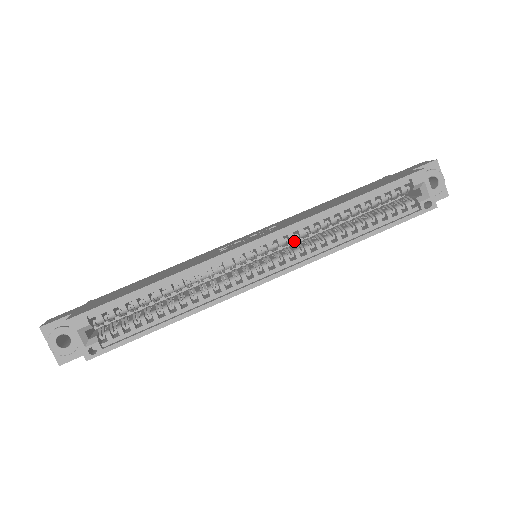
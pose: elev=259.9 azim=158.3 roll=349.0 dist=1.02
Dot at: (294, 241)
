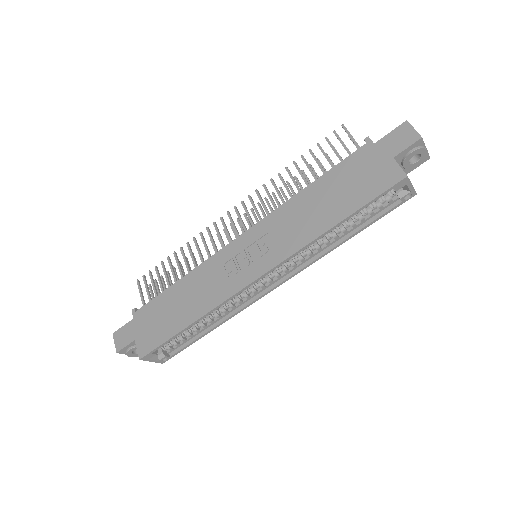
Dot at: occluded
